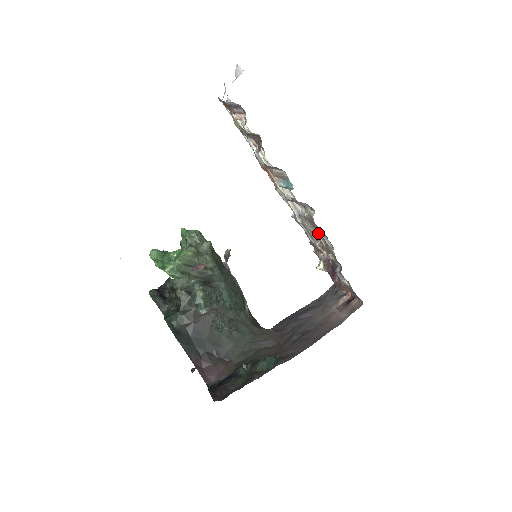
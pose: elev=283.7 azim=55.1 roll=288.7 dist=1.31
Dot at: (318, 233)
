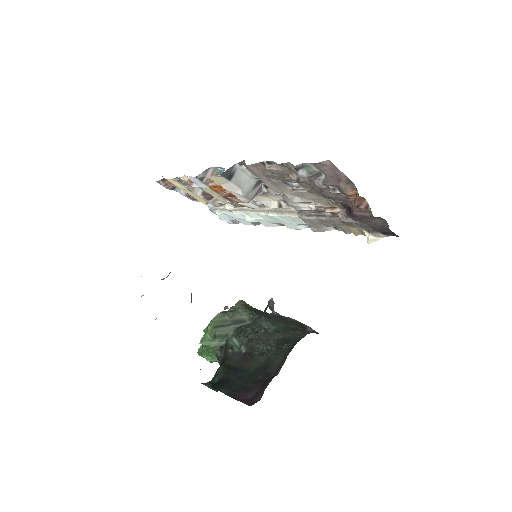
Dot at: (293, 189)
